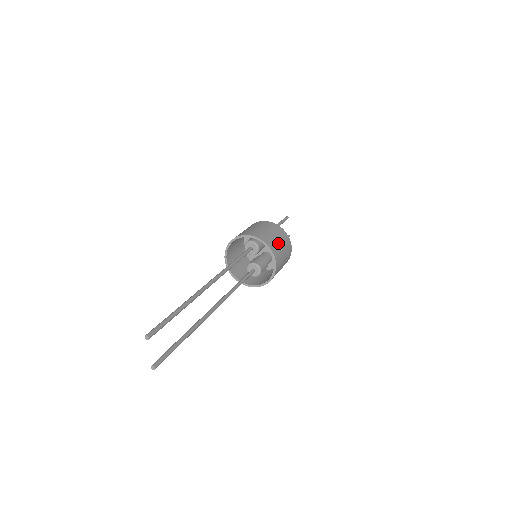
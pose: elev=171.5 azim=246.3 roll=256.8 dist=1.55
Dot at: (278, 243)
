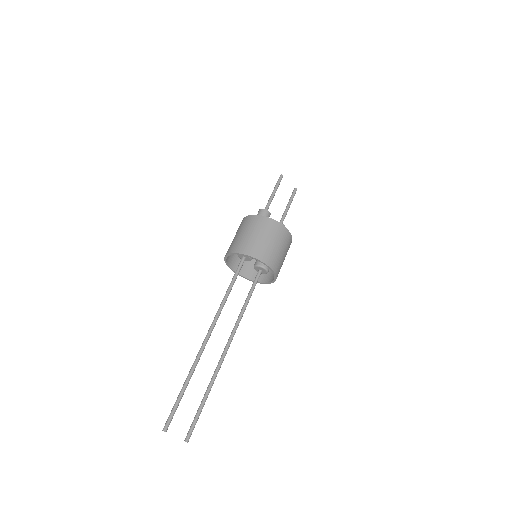
Dot at: (263, 242)
